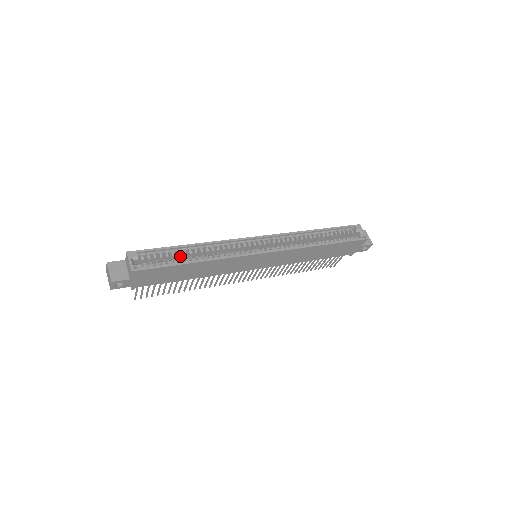
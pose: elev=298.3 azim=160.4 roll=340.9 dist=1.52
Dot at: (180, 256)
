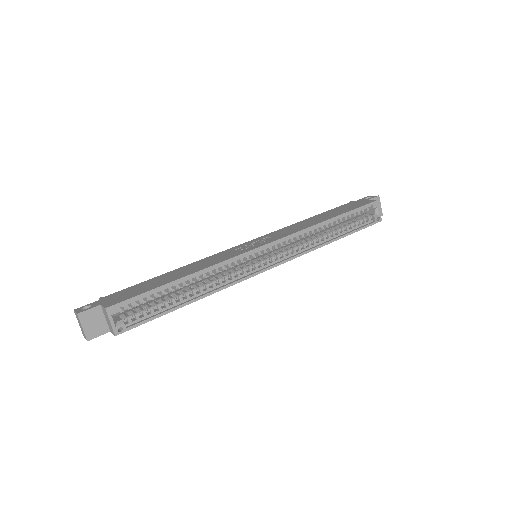
Dot at: occluded
